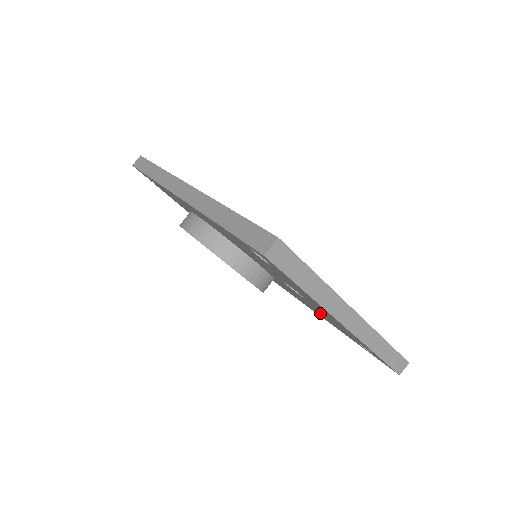
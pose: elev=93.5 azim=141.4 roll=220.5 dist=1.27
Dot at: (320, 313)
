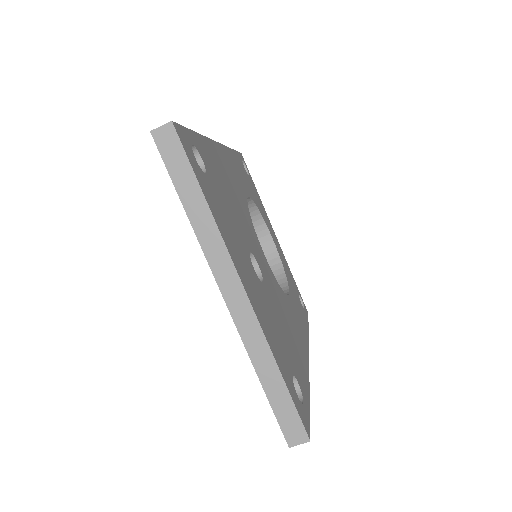
Dot at: occluded
